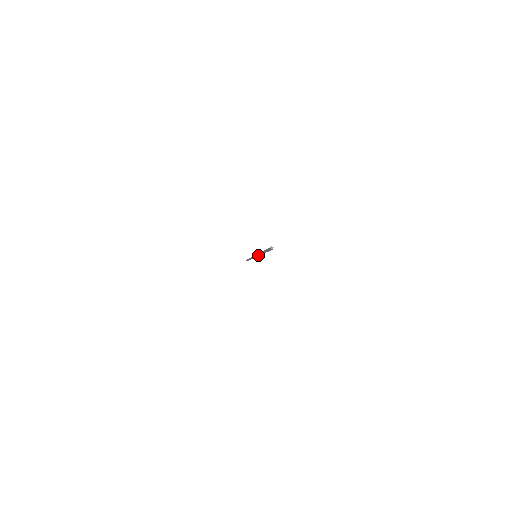
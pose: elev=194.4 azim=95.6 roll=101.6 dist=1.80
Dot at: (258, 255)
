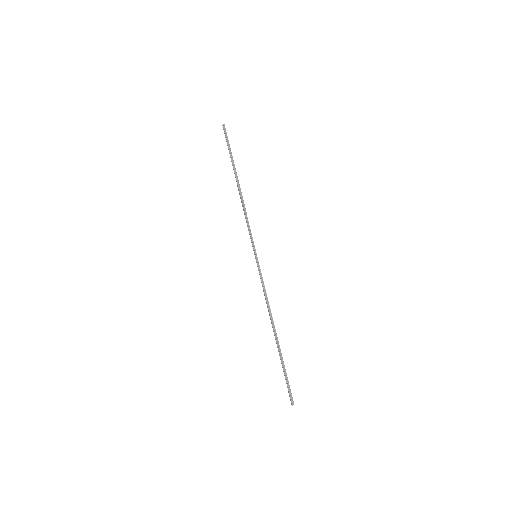
Dot at: (263, 291)
